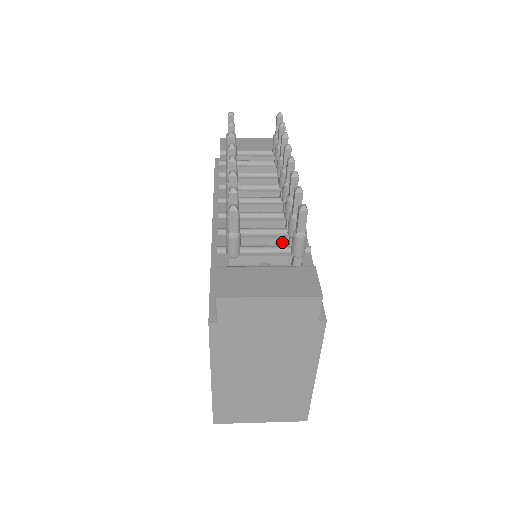
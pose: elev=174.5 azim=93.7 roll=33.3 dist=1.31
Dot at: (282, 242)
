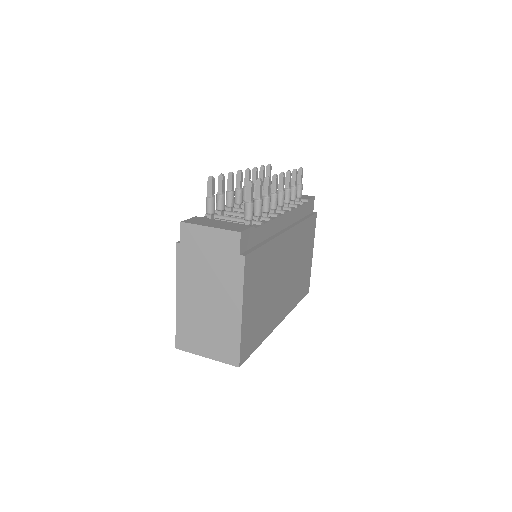
Dot at: occluded
